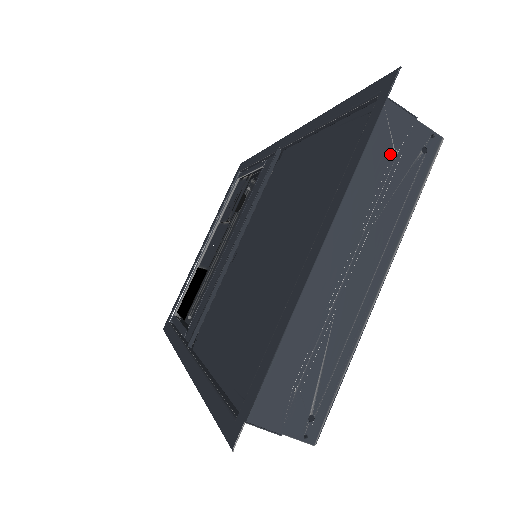
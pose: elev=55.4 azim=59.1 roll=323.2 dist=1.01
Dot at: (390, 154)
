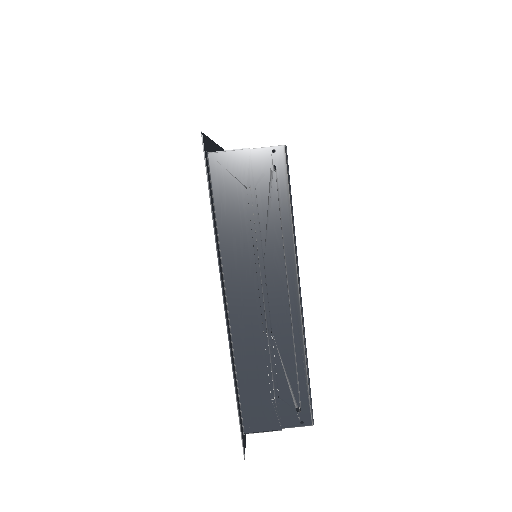
Dot at: (244, 193)
